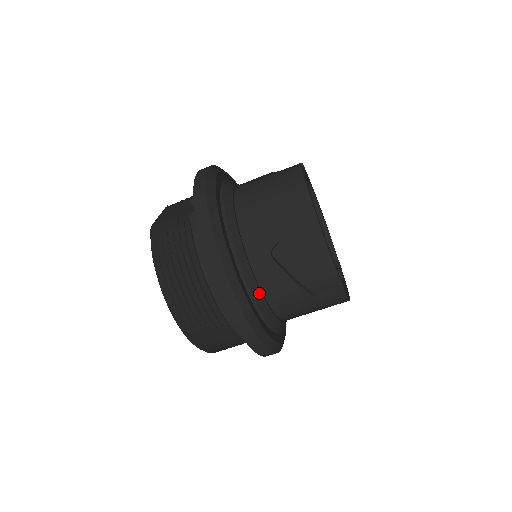
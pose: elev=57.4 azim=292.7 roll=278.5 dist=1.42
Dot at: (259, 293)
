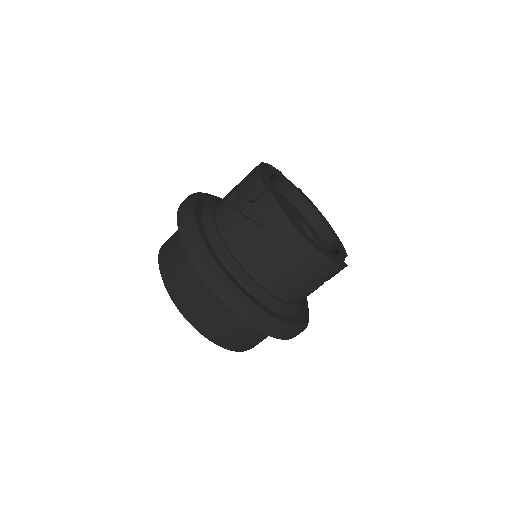
Dot at: (215, 231)
